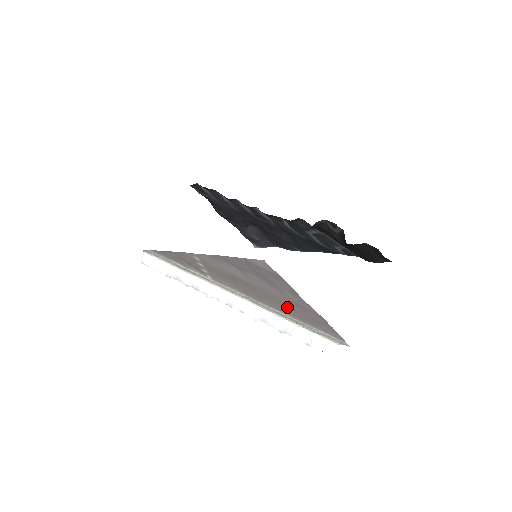
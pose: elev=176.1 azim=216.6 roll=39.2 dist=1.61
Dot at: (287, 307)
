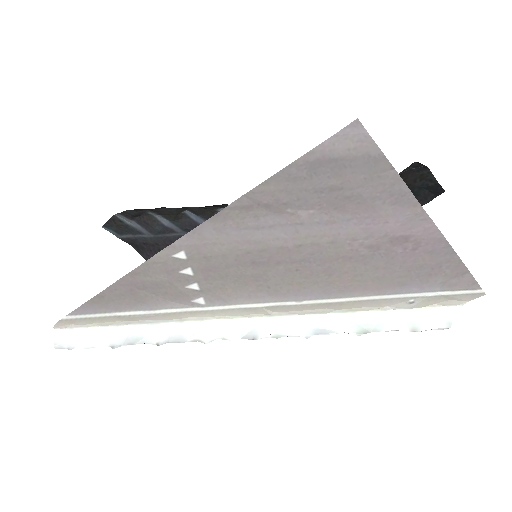
Dot at: (369, 267)
